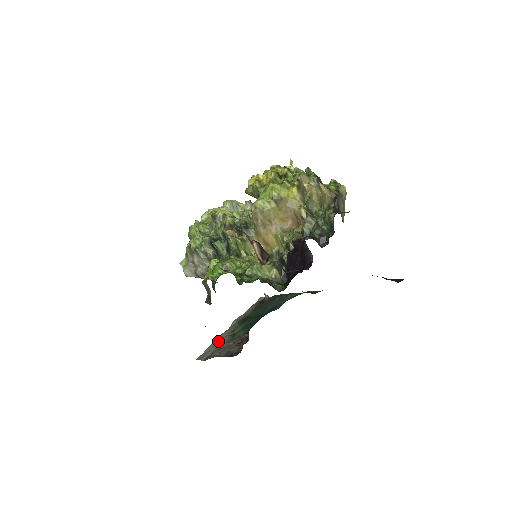
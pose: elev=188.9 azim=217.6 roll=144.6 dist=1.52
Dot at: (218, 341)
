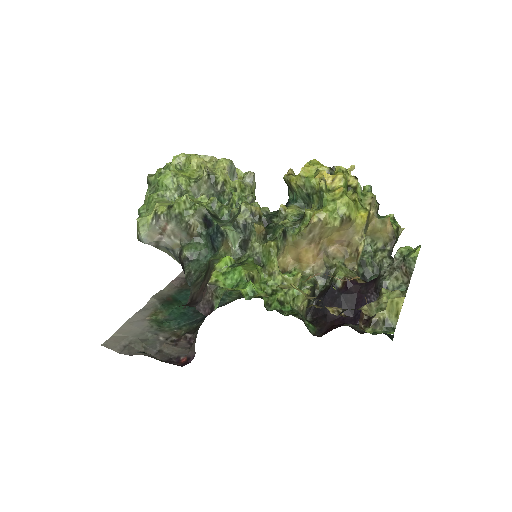
Dot at: (135, 325)
